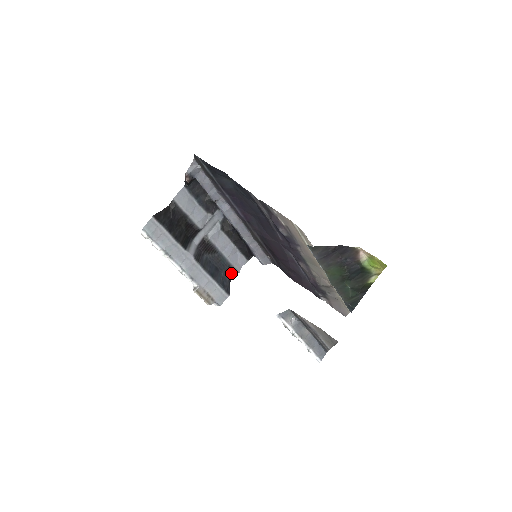
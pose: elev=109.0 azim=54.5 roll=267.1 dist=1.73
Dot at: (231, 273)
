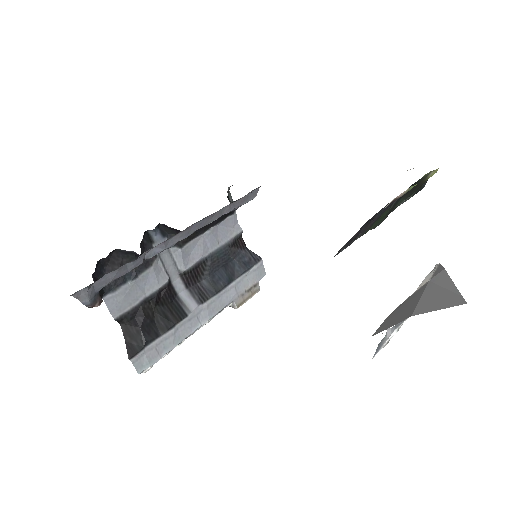
Dot at: (237, 243)
